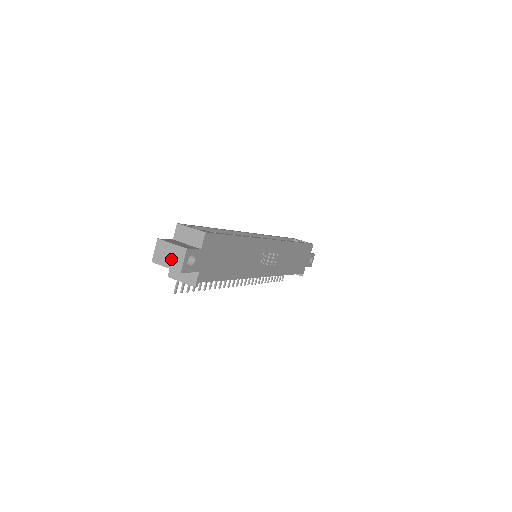
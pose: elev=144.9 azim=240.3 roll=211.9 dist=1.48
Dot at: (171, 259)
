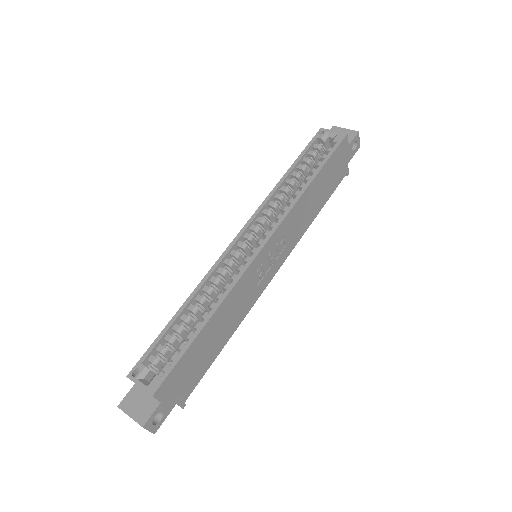
Dot at: occluded
